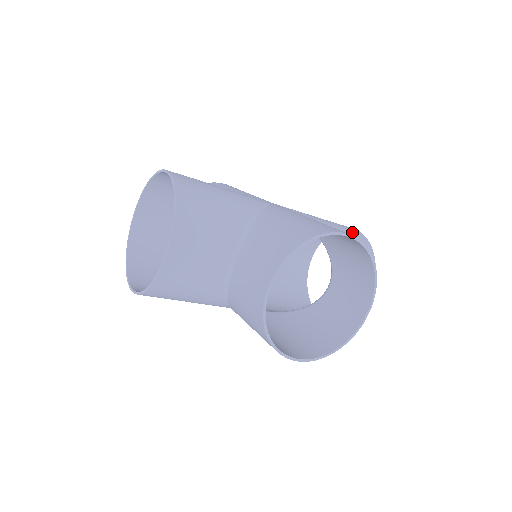
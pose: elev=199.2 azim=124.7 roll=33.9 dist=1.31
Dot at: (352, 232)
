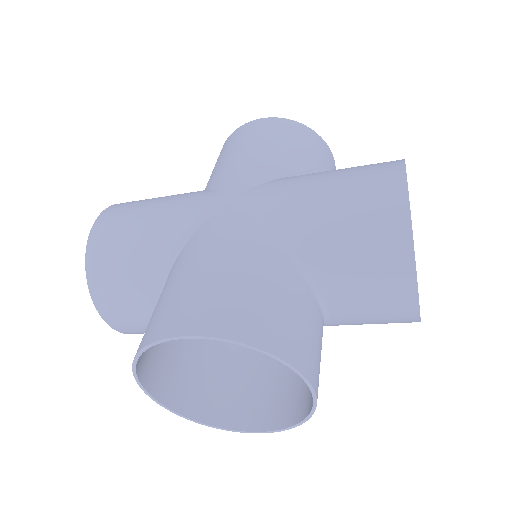
Dot at: (373, 201)
